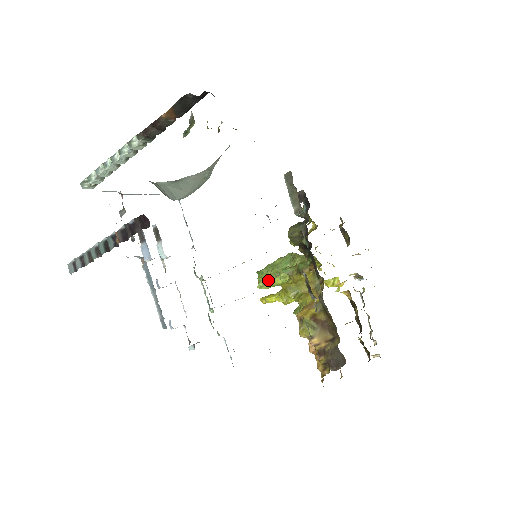
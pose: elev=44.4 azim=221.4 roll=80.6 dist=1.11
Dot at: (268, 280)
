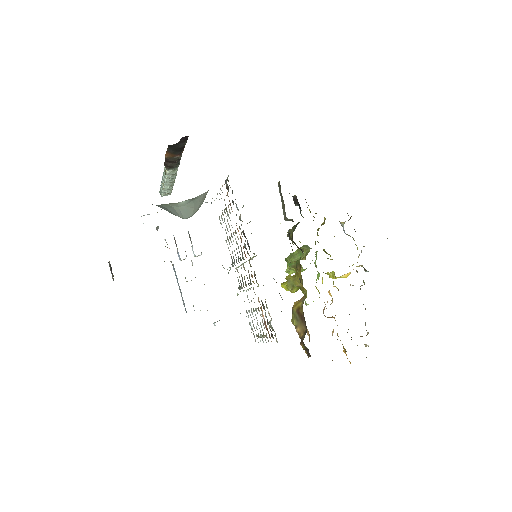
Dot at: occluded
